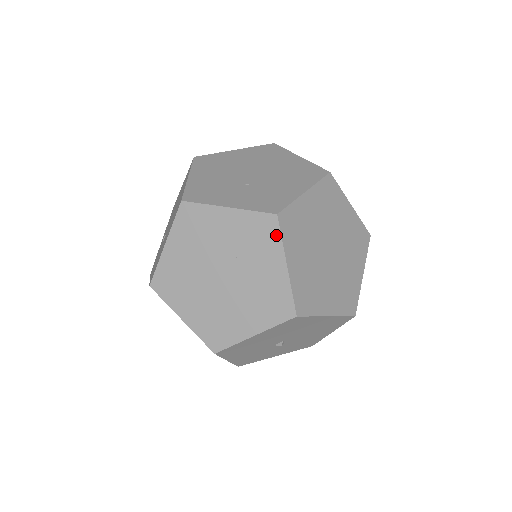
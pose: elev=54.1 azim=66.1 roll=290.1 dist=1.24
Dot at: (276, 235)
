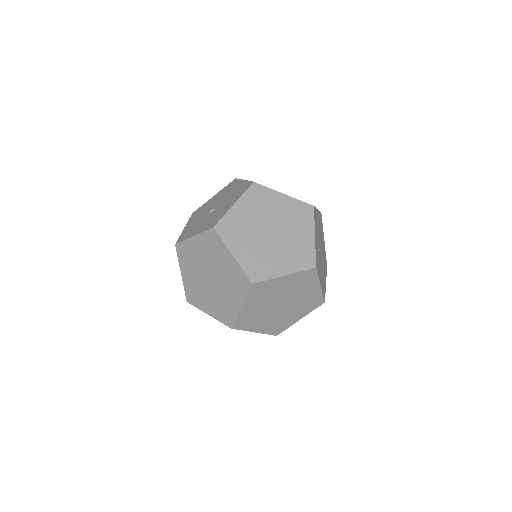
Dot at: (239, 329)
